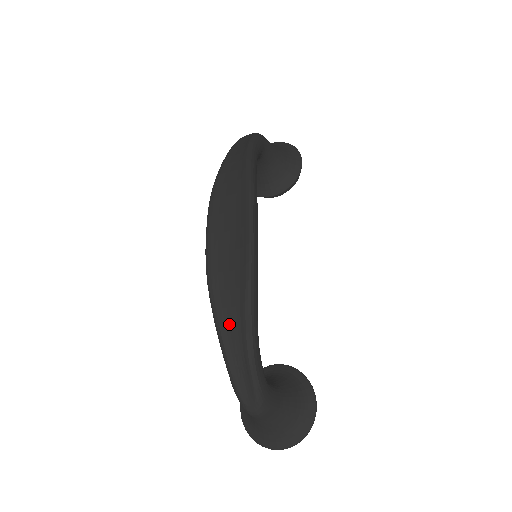
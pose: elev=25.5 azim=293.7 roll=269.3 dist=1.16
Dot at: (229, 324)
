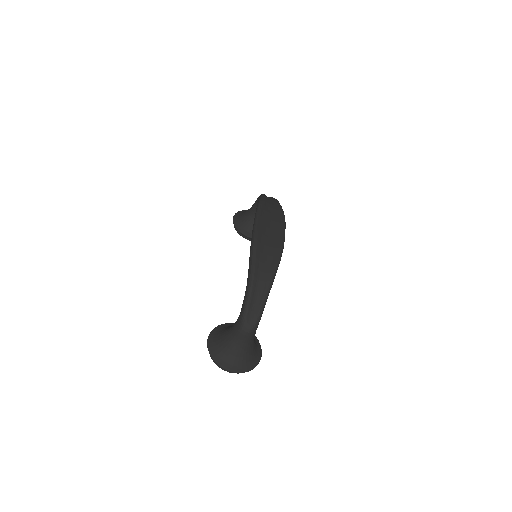
Dot at: (261, 271)
